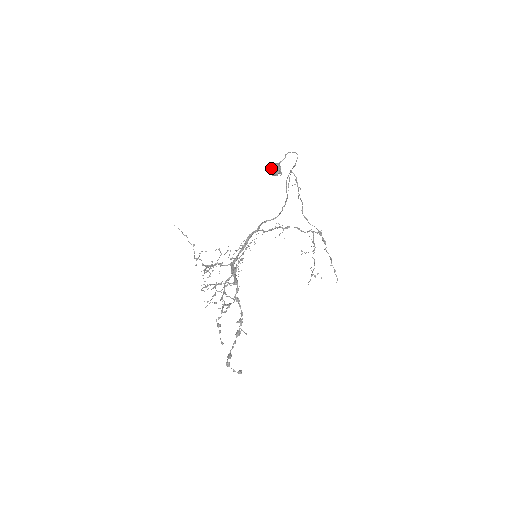
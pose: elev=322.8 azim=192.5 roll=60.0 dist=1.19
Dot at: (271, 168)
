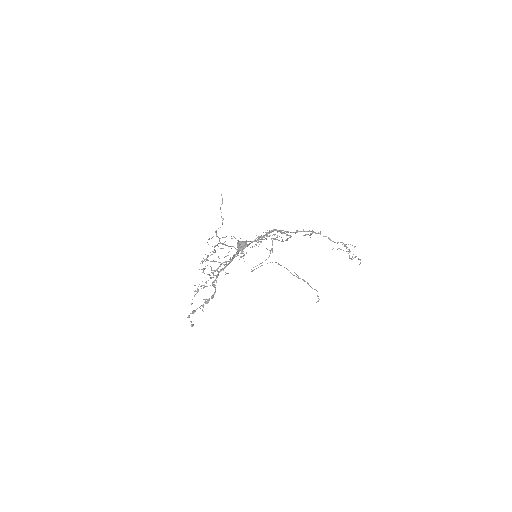
Dot at: (238, 243)
